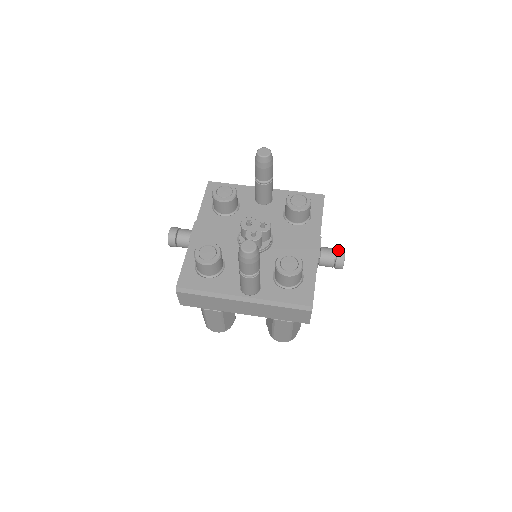
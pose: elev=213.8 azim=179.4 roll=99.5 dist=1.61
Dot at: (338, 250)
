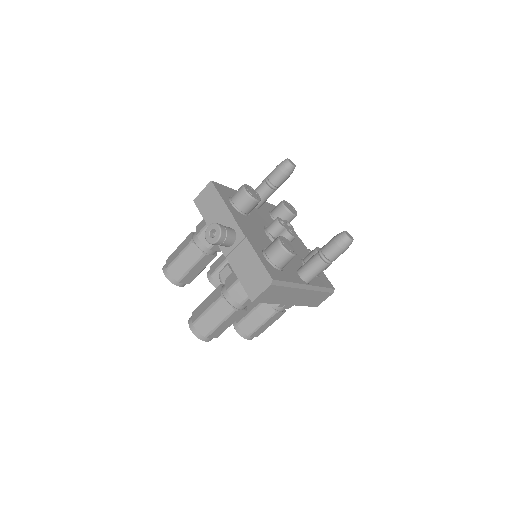
Dot at: (308, 249)
